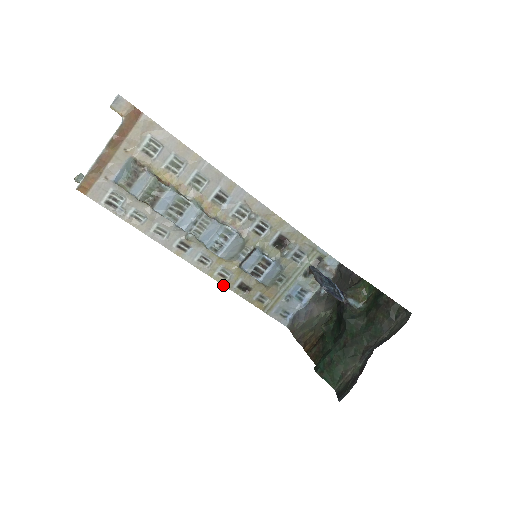
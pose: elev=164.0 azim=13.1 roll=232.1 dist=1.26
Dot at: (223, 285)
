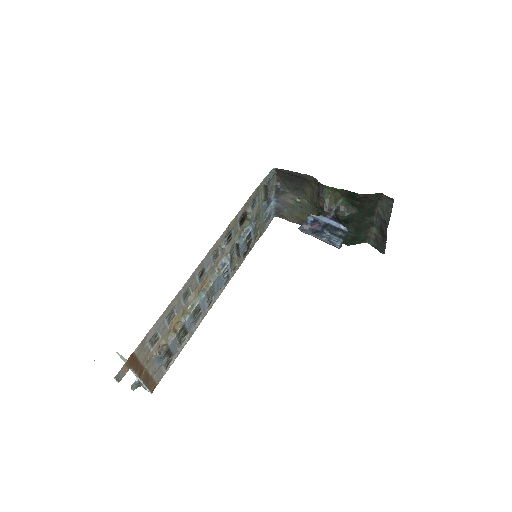
Dot at: occluded
